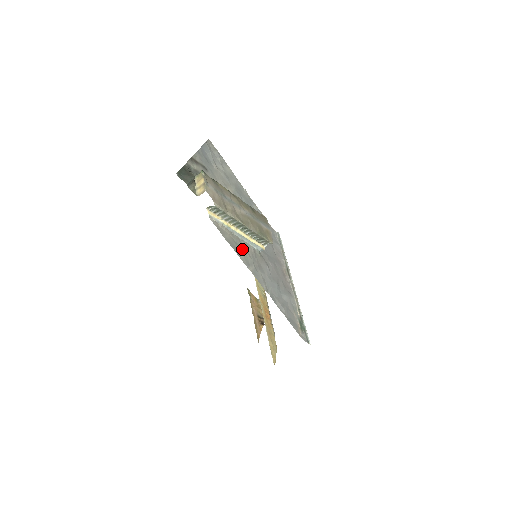
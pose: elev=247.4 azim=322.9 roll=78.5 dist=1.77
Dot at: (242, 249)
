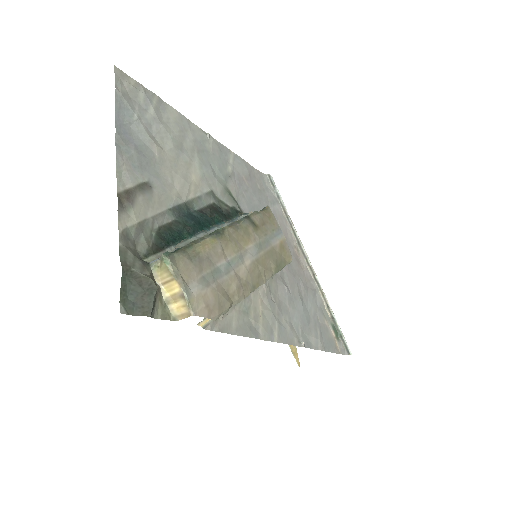
Dot at: (255, 311)
